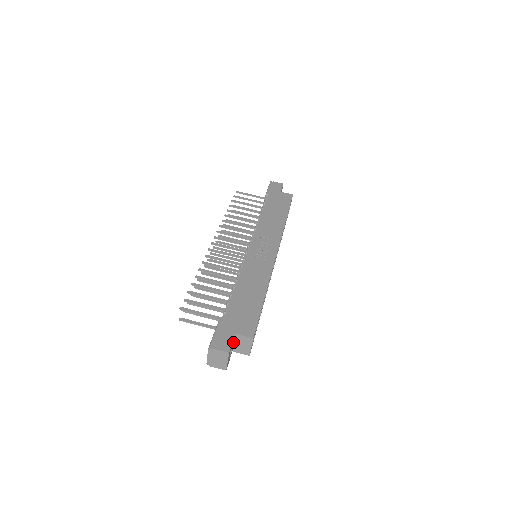
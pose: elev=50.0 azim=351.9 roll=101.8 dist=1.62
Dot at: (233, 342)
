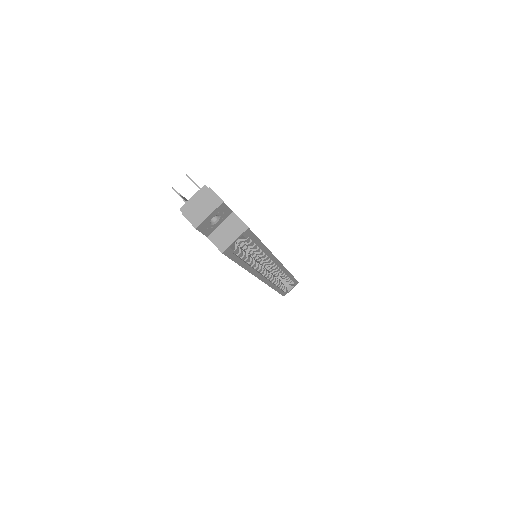
Dot at: (223, 218)
